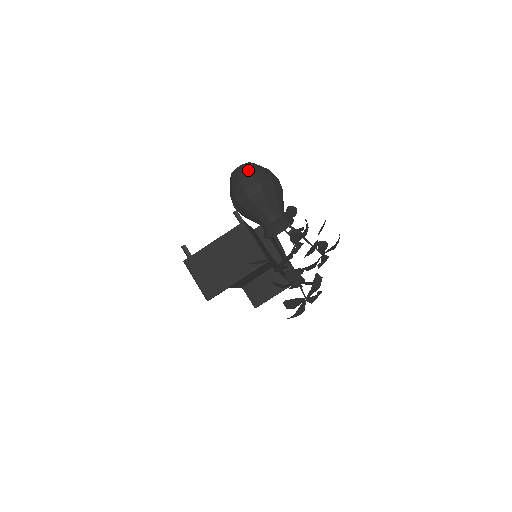
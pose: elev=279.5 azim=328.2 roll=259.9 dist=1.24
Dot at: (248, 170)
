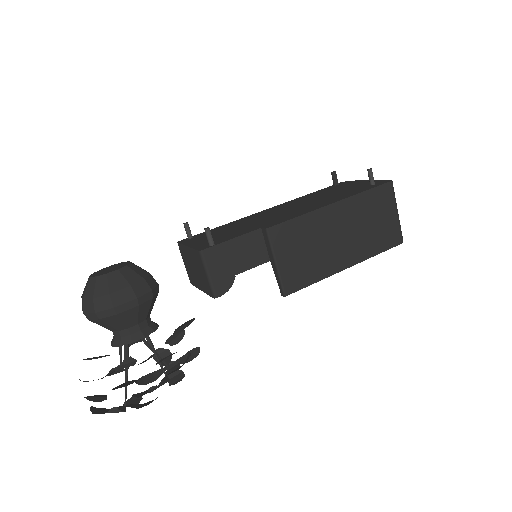
Dot at: (84, 292)
